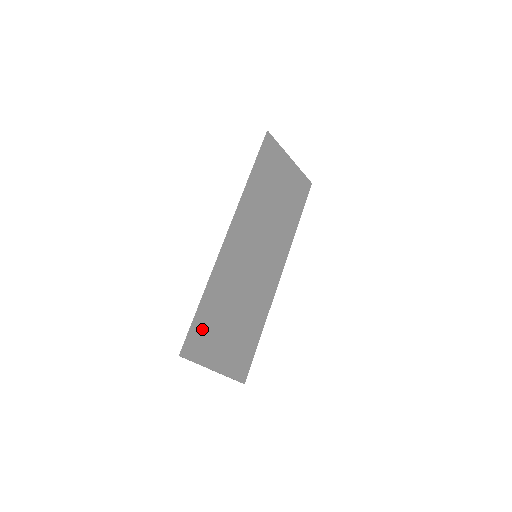
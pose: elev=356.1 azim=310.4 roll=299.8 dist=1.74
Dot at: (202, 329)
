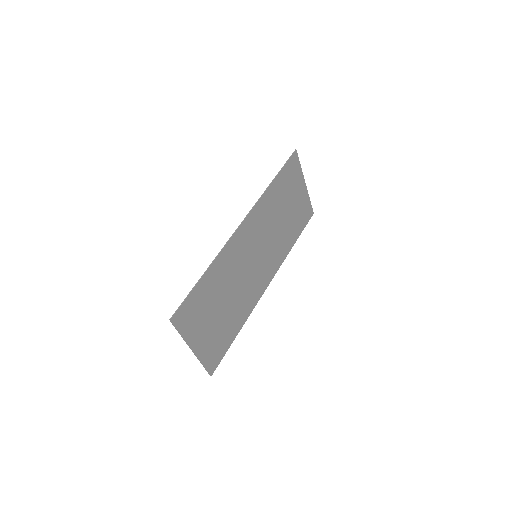
Dot at: (195, 303)
